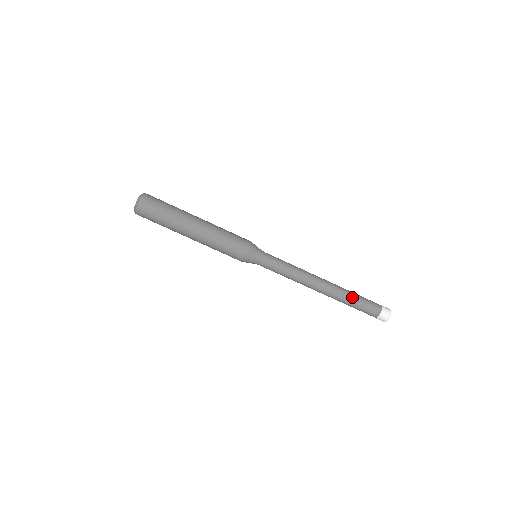
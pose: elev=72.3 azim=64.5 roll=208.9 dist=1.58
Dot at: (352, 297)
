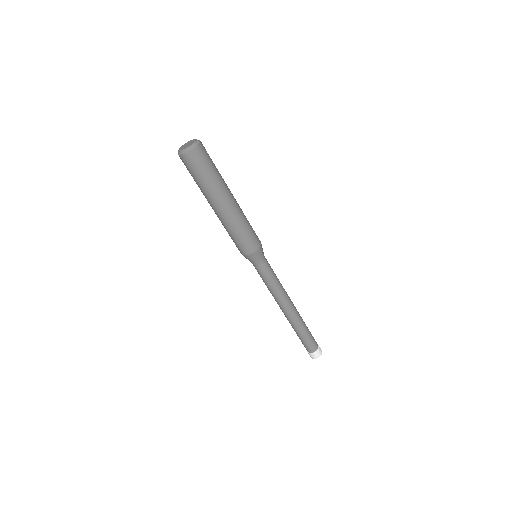
Dot at: (306, 327)
